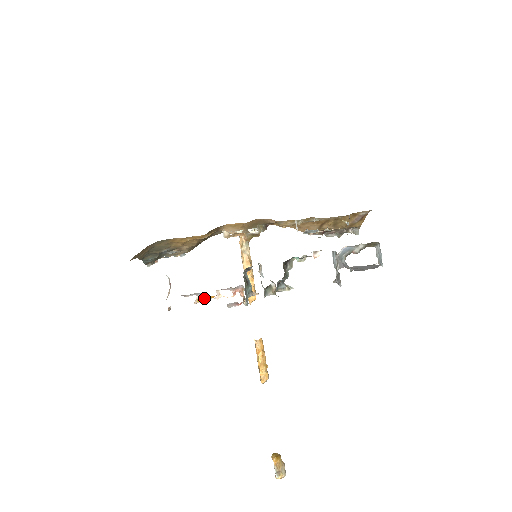
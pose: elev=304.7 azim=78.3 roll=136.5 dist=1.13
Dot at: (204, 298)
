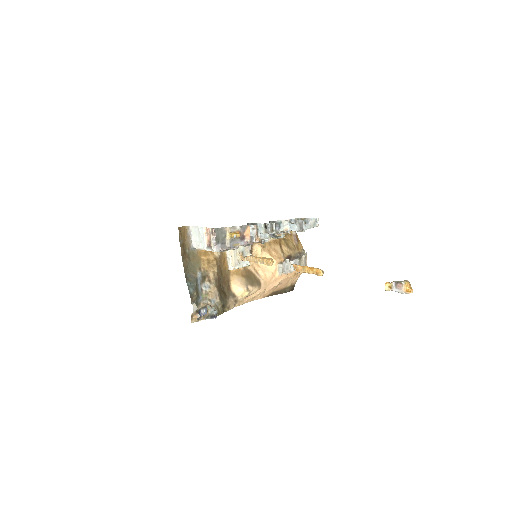
Dot at: (233, 233)
